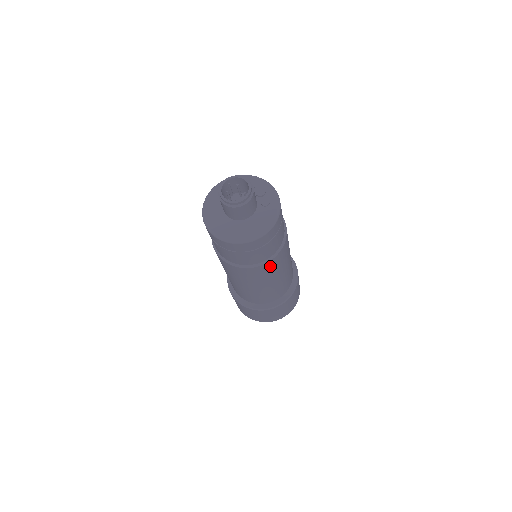
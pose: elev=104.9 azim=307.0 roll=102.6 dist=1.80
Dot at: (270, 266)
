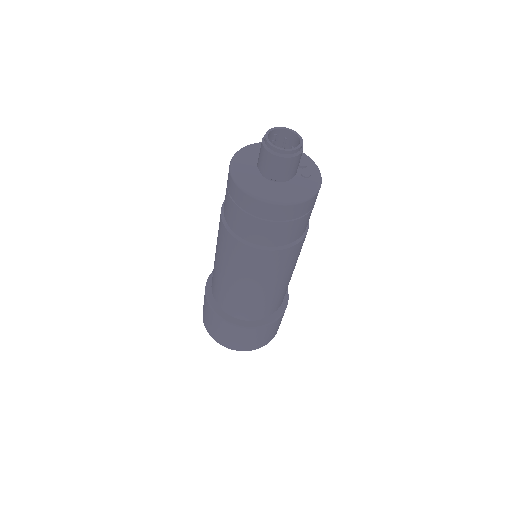
Dot at: (280, 258)
